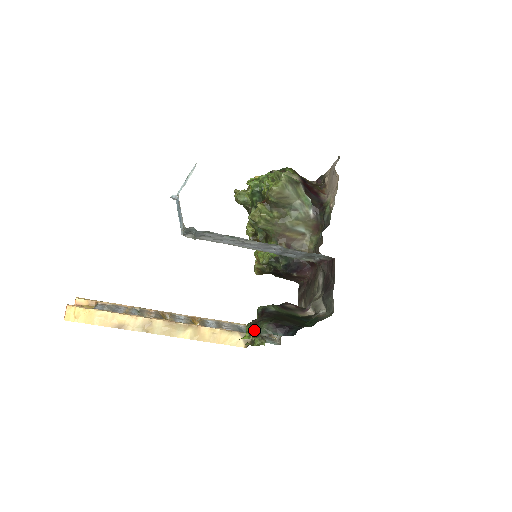
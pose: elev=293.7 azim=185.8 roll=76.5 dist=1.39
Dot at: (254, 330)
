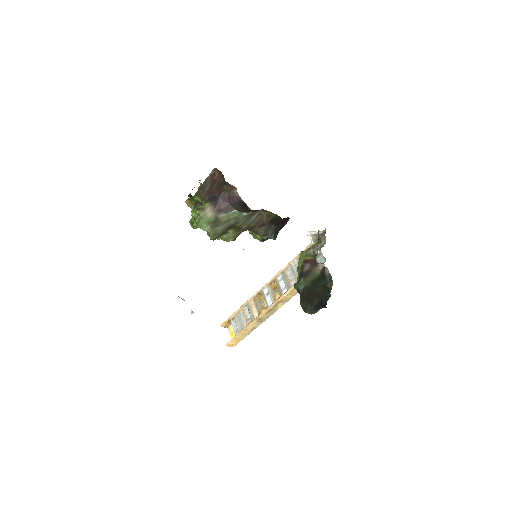
Dot at: occluded
